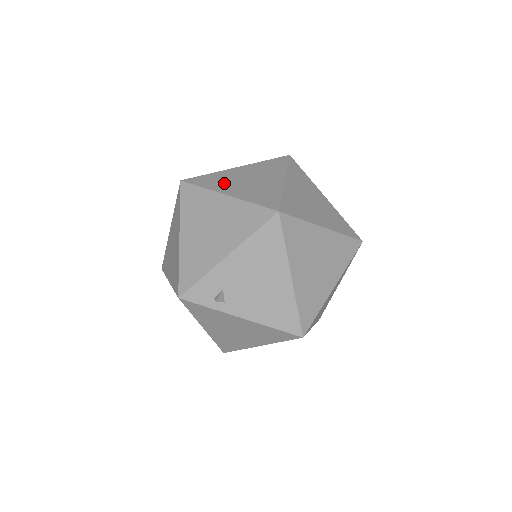
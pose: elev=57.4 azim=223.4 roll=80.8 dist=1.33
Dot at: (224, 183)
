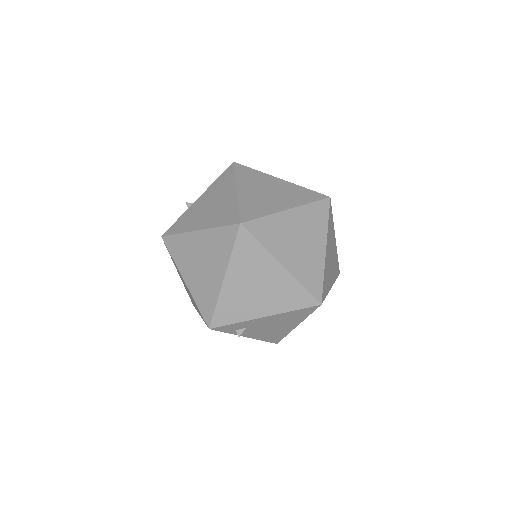
Dot at: (280, 242)
